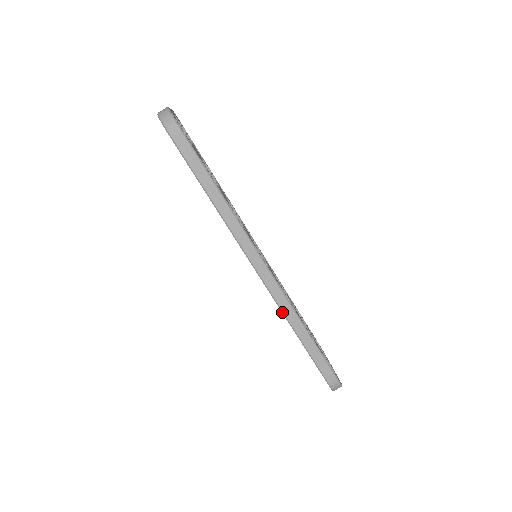
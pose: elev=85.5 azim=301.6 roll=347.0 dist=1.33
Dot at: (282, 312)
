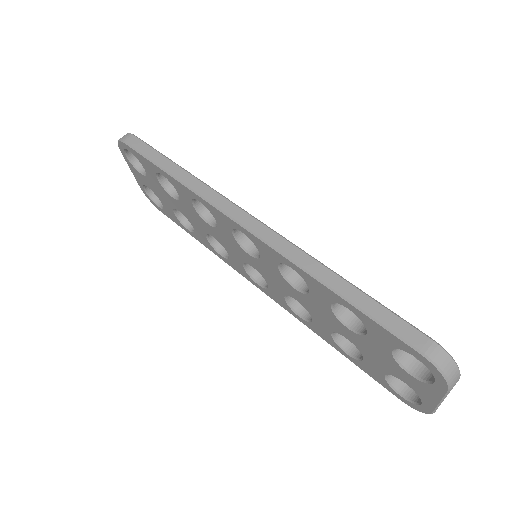
Dot at: (292, 262)
